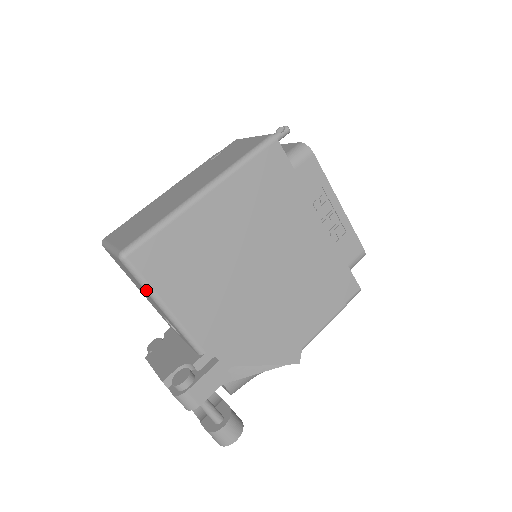
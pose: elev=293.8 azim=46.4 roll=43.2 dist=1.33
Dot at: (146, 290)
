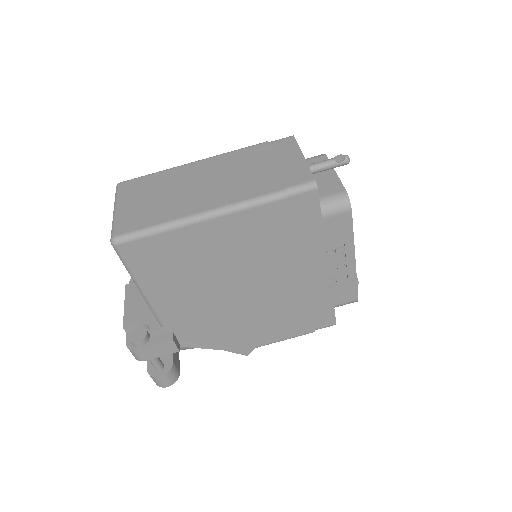
Dot at: (128, 271)
